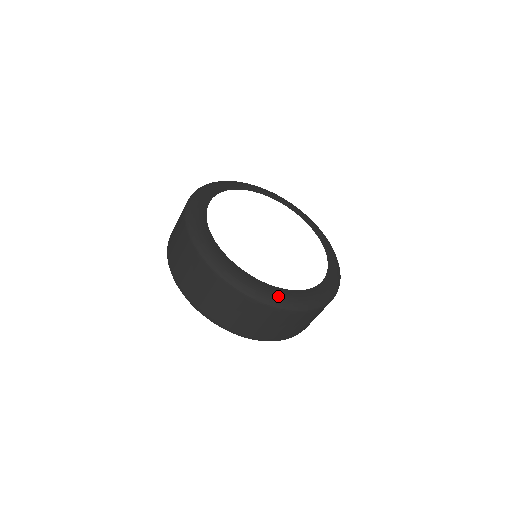
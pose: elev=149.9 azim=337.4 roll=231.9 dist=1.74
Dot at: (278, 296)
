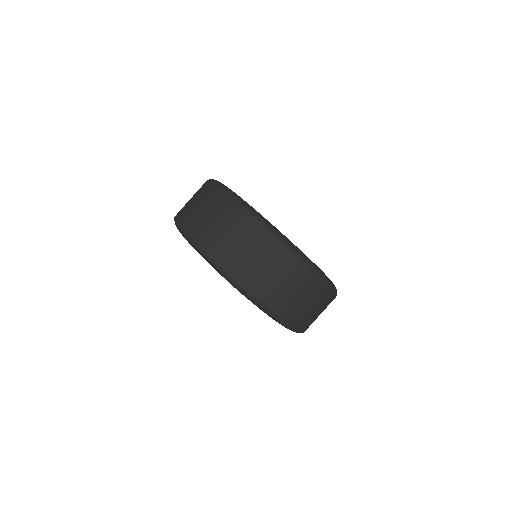
Dot at: occluded
